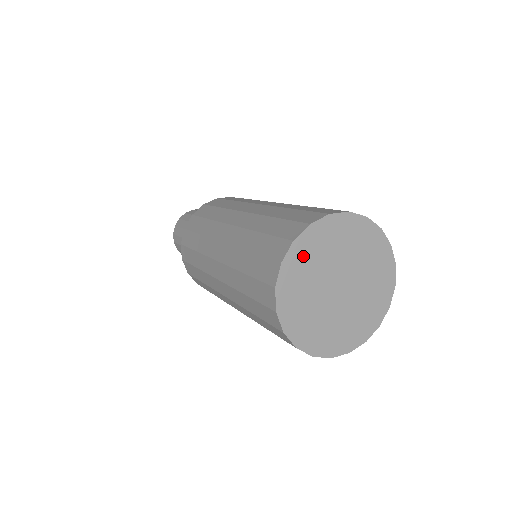
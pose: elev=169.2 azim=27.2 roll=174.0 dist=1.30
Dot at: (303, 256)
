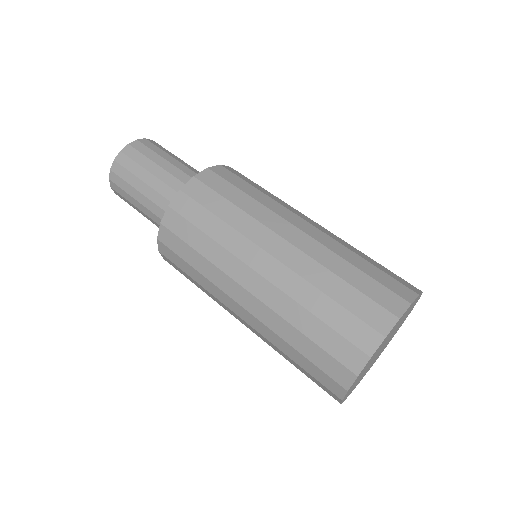
Dot at: (355, 382)
